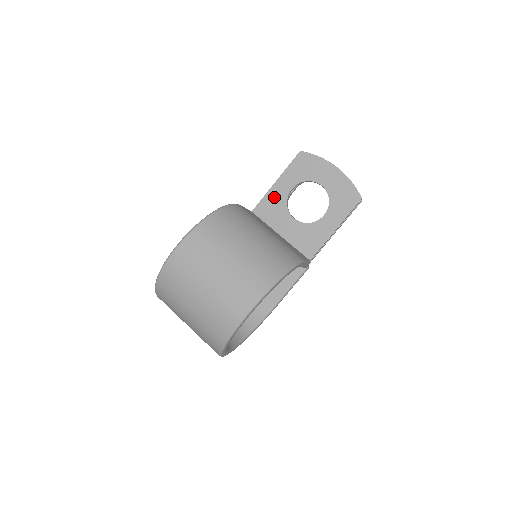
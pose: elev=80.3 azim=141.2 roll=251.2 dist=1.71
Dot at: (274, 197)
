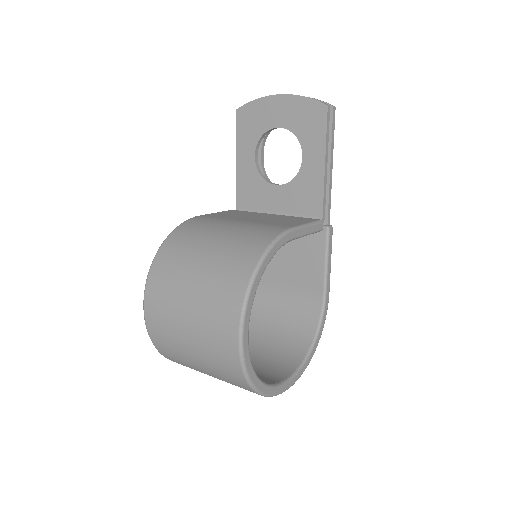
Dot at: (245, 178)
